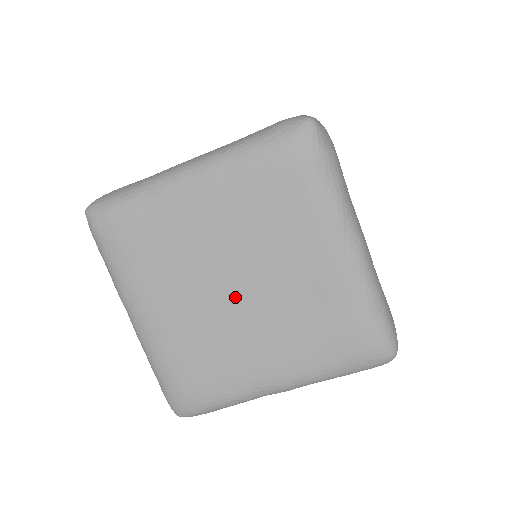
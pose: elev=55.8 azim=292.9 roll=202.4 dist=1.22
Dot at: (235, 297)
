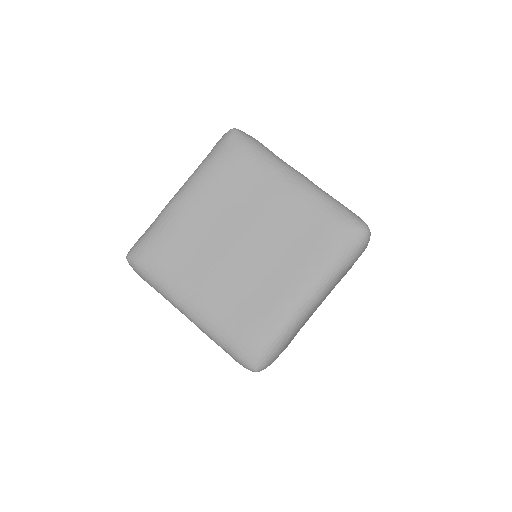
Dot at: (246, 252)
